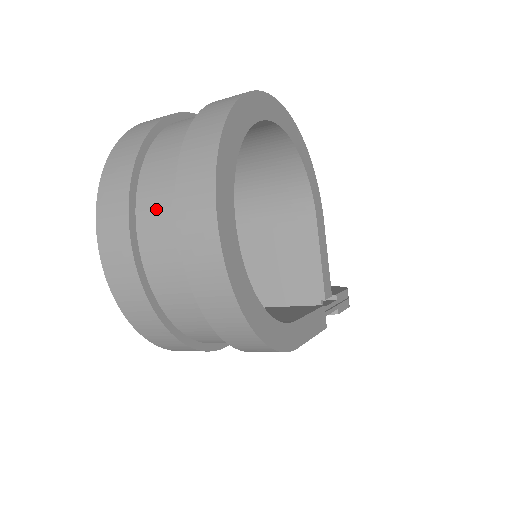
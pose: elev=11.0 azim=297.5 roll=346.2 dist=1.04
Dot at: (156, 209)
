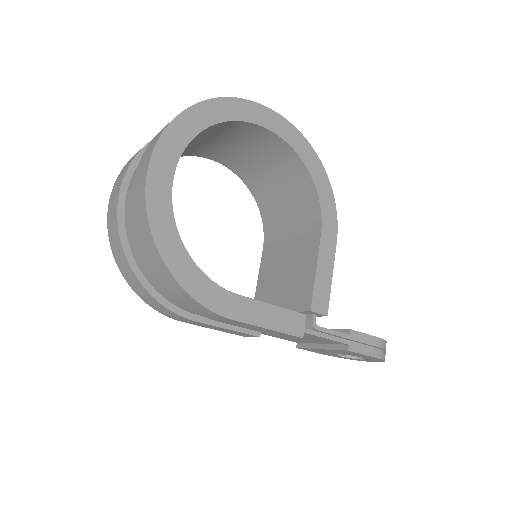
Dot at: occluded
